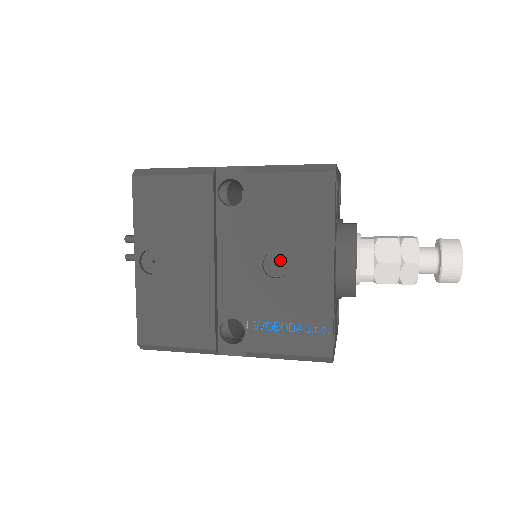
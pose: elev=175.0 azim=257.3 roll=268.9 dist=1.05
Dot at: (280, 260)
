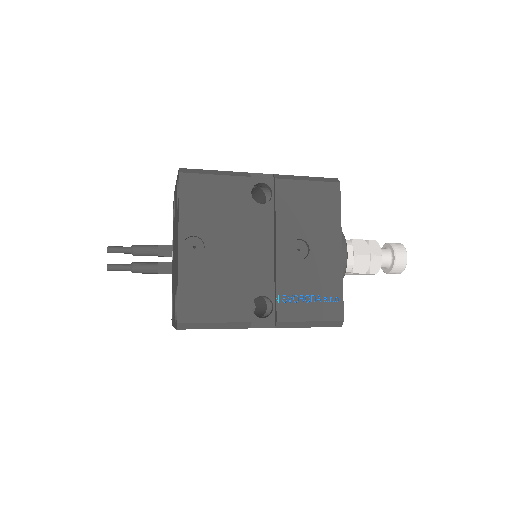
Dot at: (301, 246)
